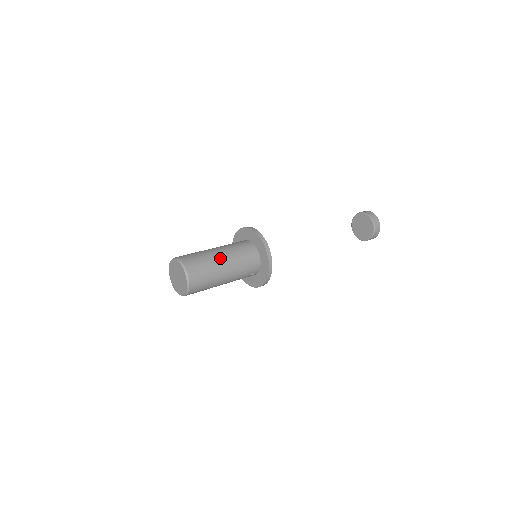
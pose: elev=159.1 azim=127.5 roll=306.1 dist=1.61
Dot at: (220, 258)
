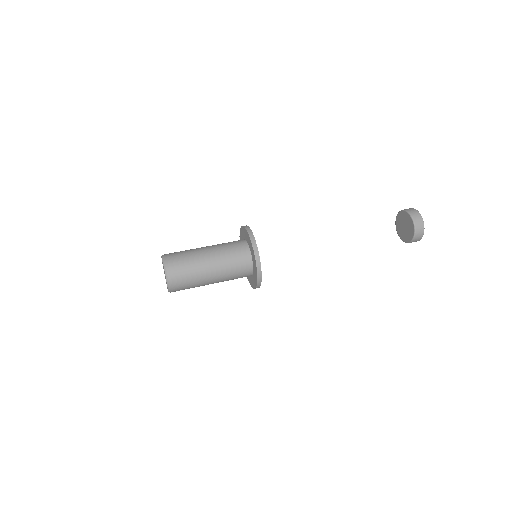
Dot at: (209, 280)
